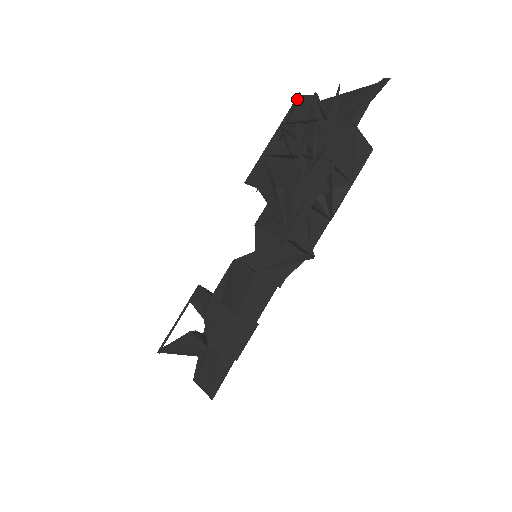
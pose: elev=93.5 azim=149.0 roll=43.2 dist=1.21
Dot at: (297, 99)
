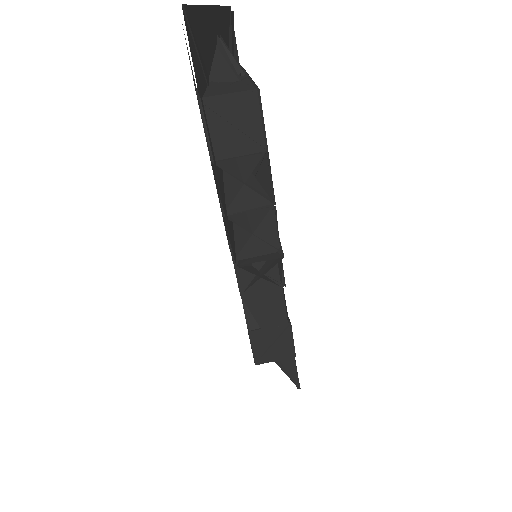
Dot at: occluded
